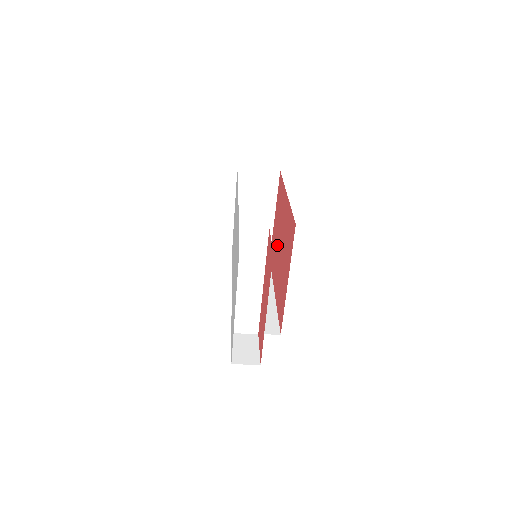
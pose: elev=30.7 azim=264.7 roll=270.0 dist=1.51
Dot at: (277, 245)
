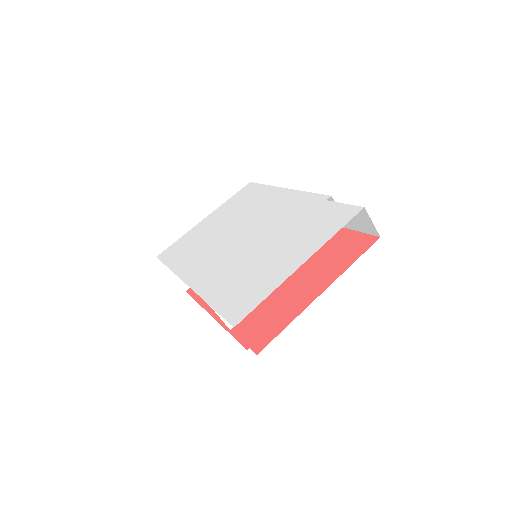
Dot at: occluded
